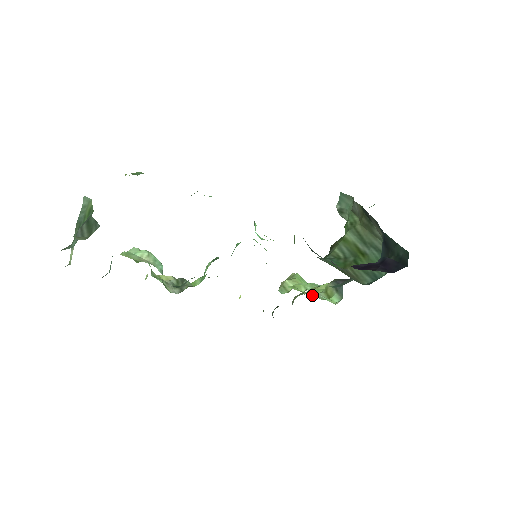
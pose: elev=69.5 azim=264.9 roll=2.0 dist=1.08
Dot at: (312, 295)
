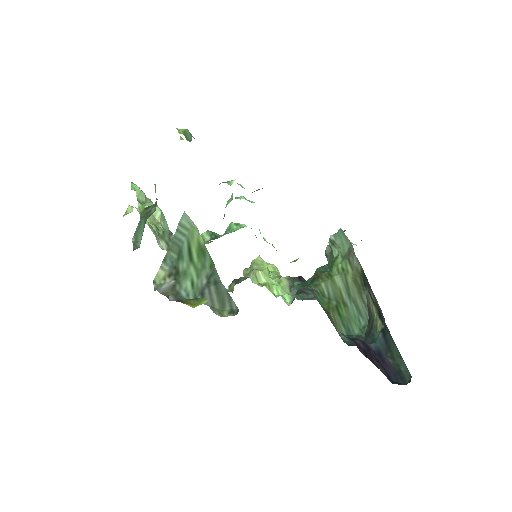
Dot at: occluded
